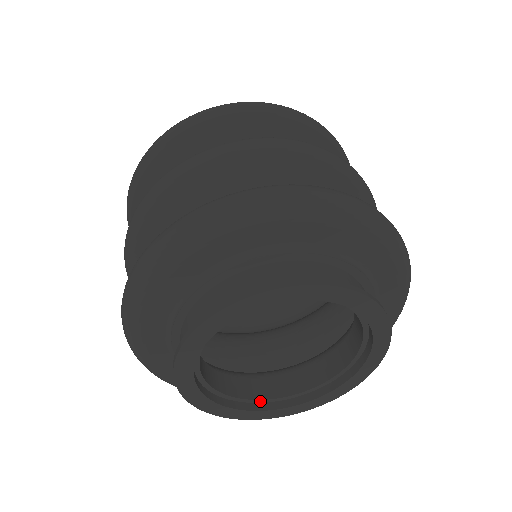
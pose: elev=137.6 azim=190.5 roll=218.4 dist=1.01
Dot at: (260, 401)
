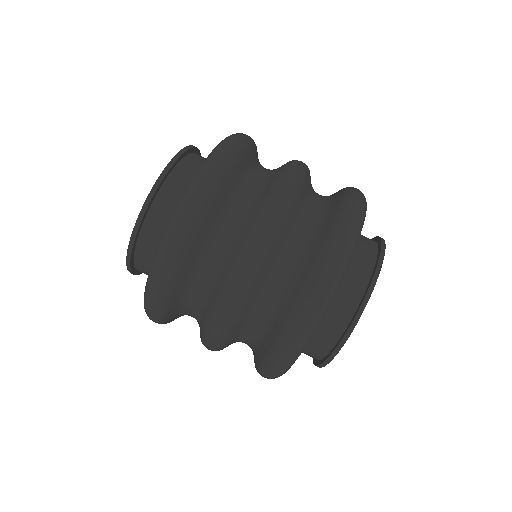
Dot at: occluded
